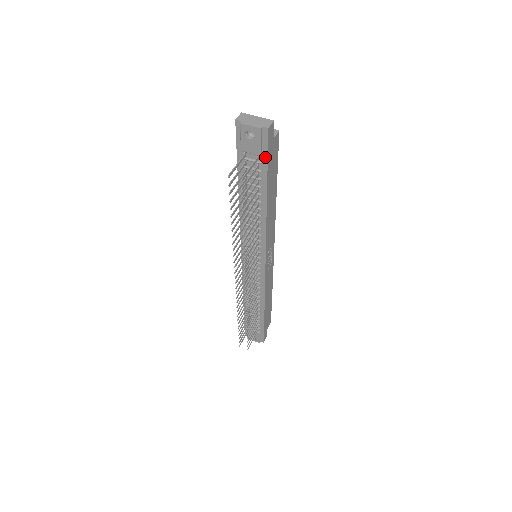
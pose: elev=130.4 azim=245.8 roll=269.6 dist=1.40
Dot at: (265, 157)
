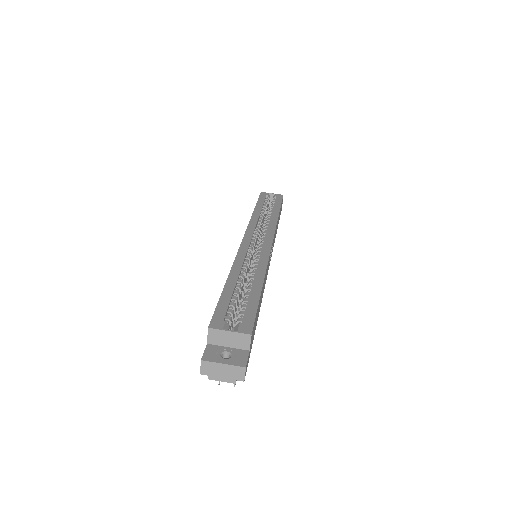
Dot at: occluded
